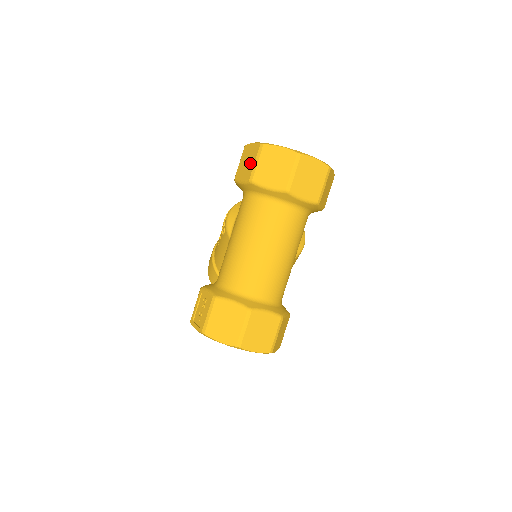
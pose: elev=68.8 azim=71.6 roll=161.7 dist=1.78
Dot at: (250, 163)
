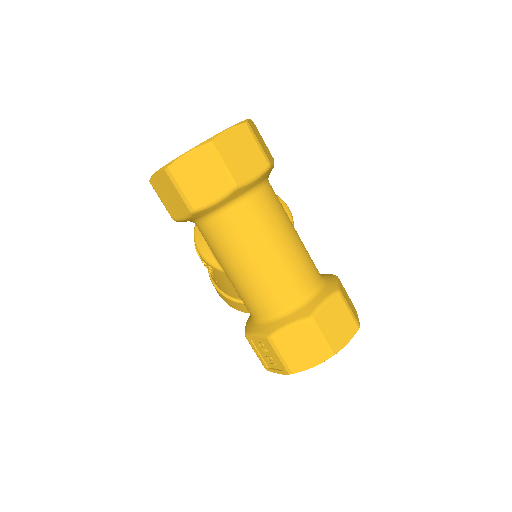
Dot at: (173, 195)
